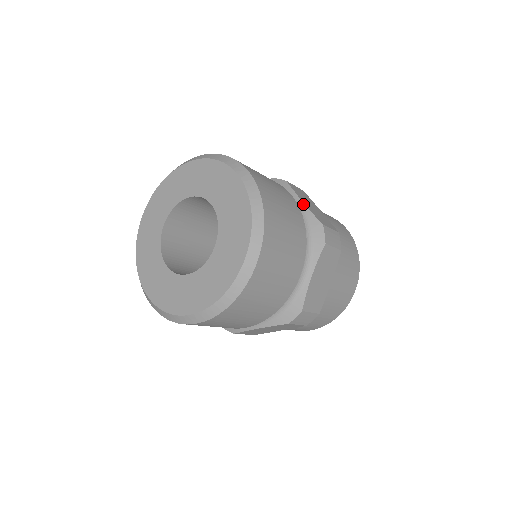
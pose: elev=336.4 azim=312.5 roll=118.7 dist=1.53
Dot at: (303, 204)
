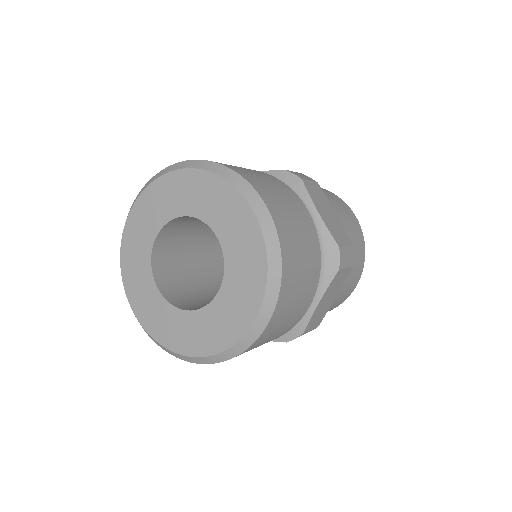
Dot at: (319, 217)
